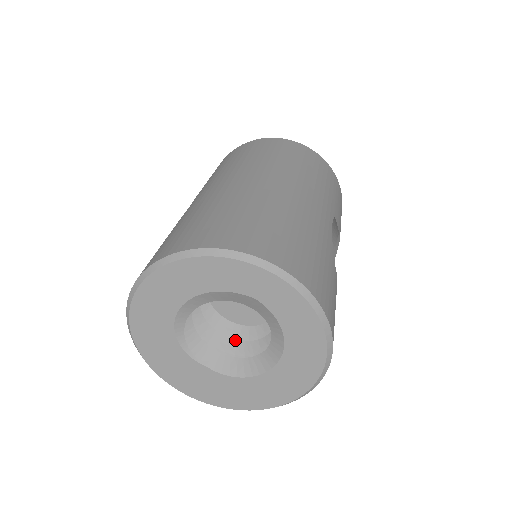
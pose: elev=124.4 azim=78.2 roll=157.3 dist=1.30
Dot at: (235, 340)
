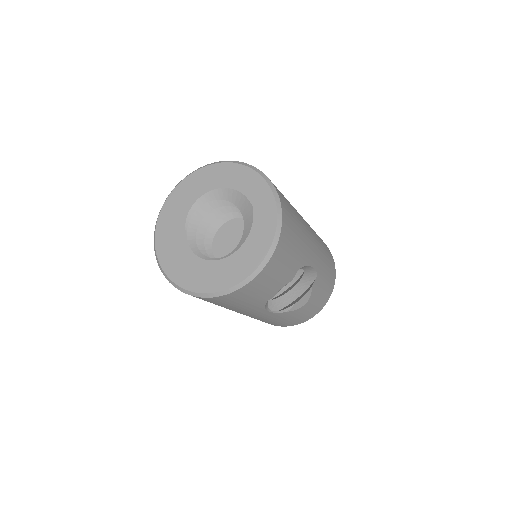
Dot at: occluded
